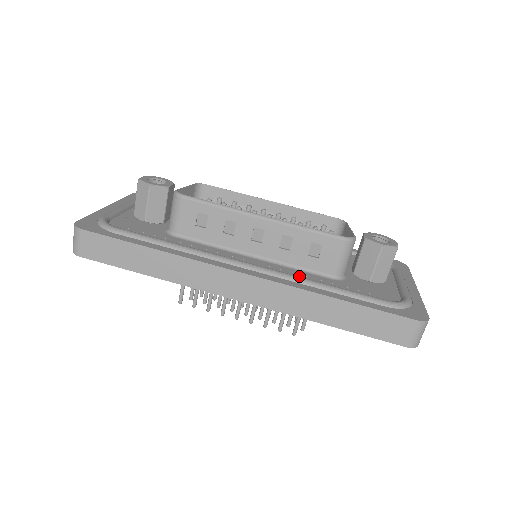
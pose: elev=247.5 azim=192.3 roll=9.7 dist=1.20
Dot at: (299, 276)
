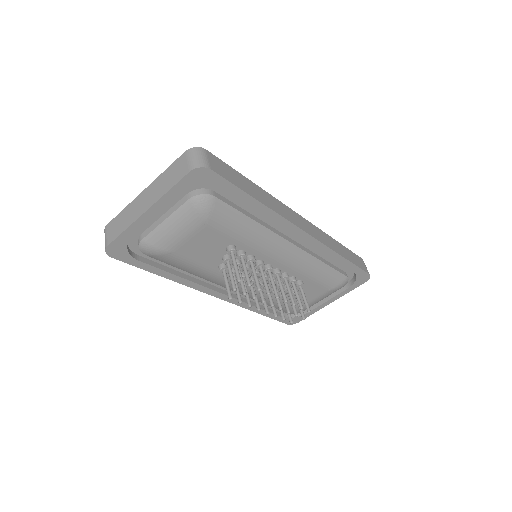
Dot at: occluded
